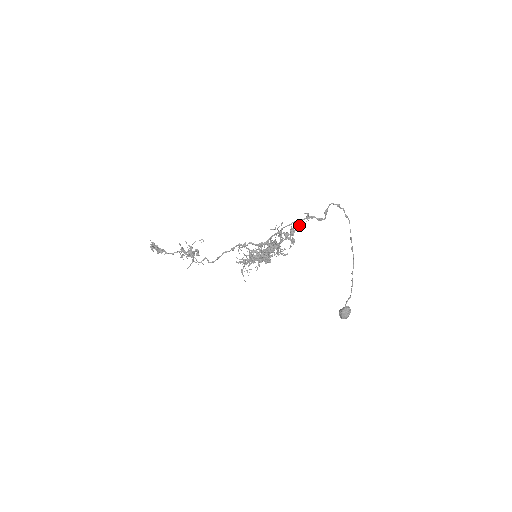
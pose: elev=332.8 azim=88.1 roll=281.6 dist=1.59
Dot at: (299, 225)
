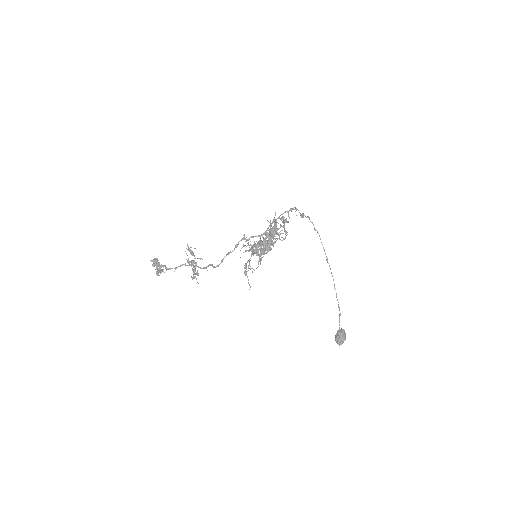
Dot at: occluded
